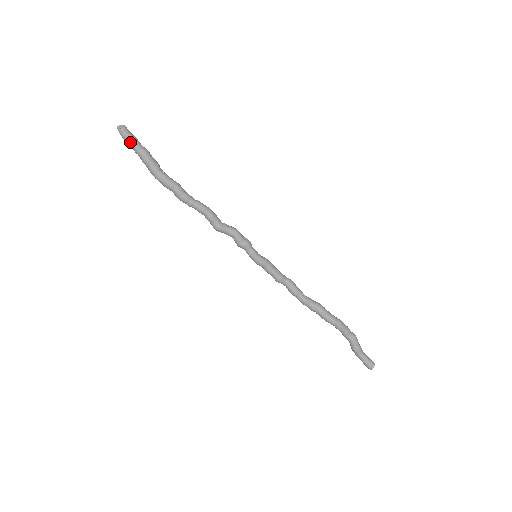
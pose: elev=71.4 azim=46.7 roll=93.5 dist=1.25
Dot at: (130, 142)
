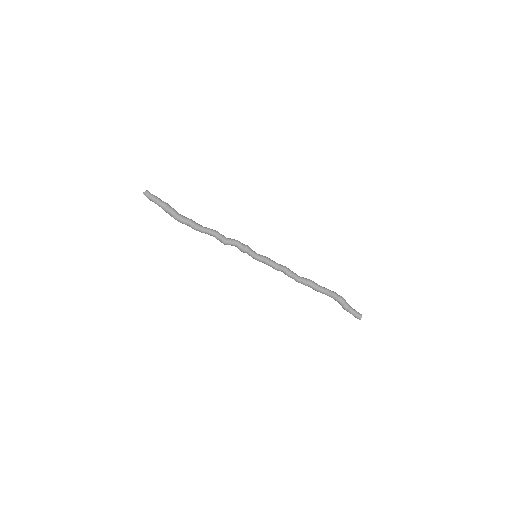
Dot at: (153, 201)
